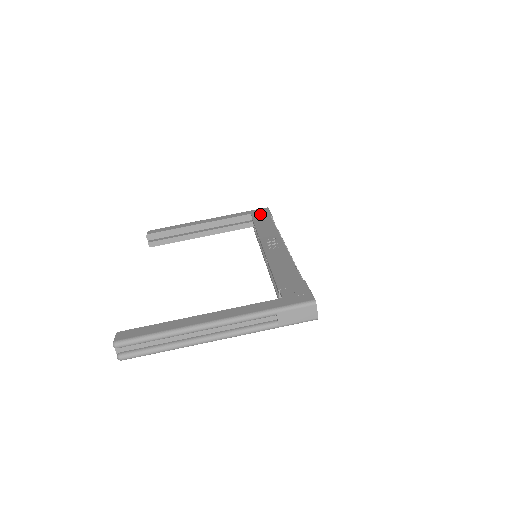
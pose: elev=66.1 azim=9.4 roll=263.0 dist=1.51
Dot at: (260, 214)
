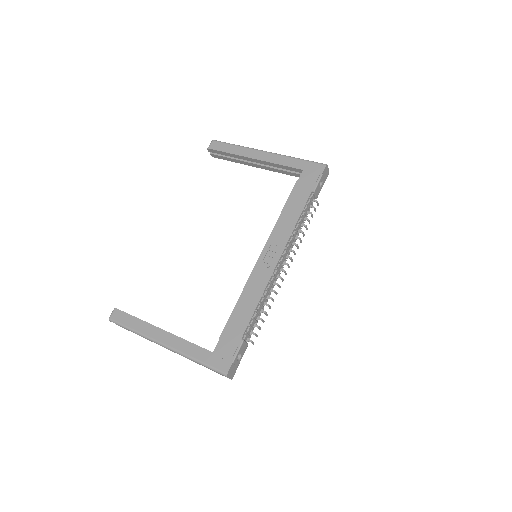
Dot at: (308, 179)
